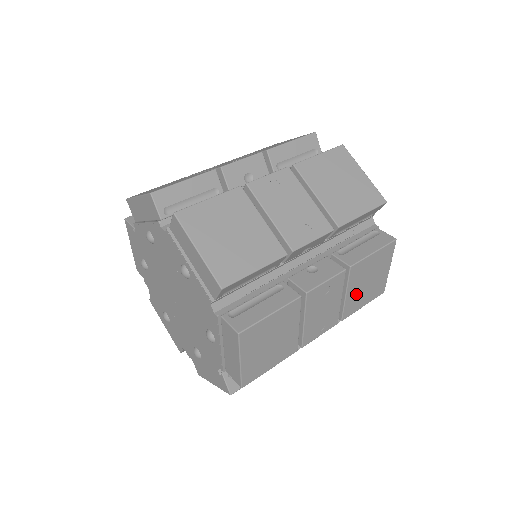
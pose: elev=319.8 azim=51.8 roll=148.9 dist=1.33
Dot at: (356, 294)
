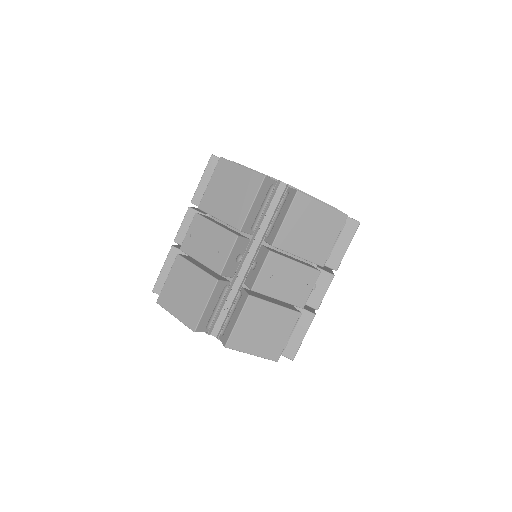
Dot at: occluded
